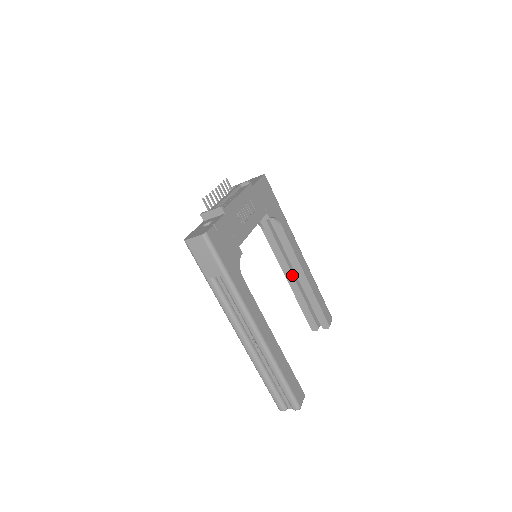
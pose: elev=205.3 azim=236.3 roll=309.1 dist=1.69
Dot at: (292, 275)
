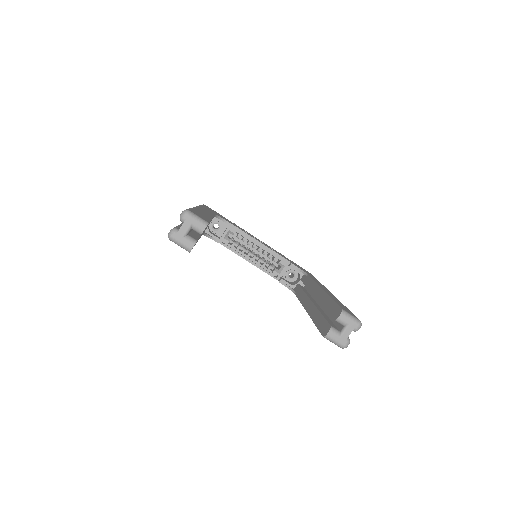
Dot at: (311, 301)
